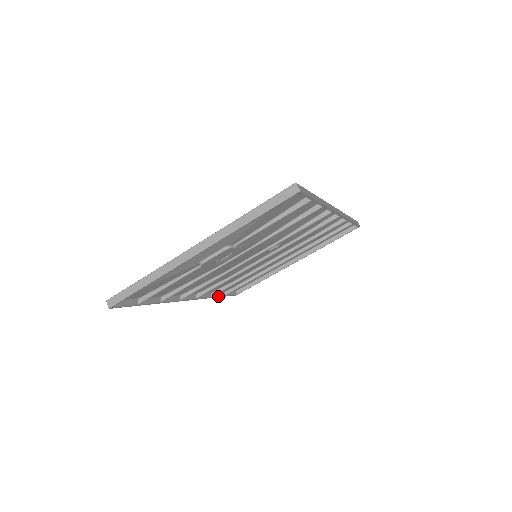
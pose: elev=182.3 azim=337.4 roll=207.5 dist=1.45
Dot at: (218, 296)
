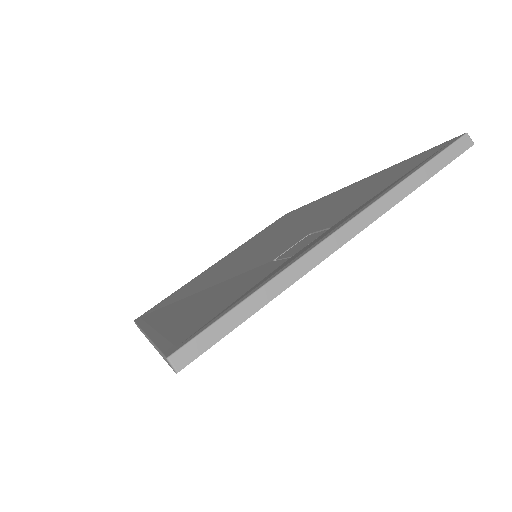
Dot at: occluded
